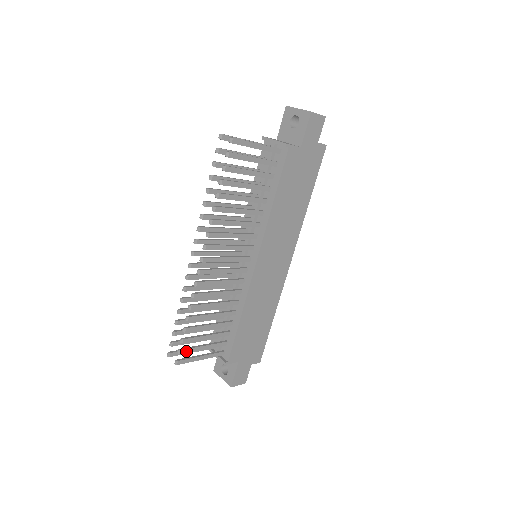
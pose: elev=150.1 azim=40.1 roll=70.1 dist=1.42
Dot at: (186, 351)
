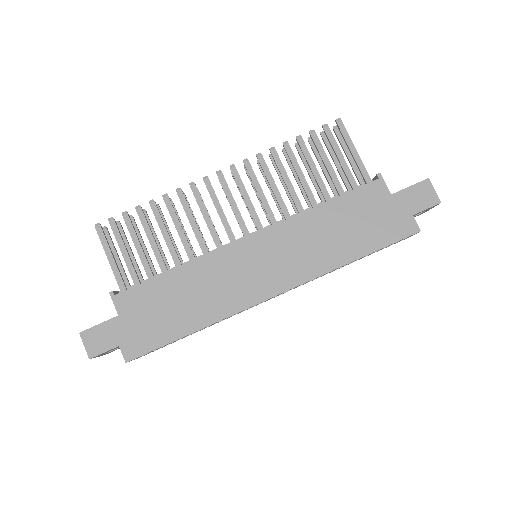
Dot at: (114, 228)
